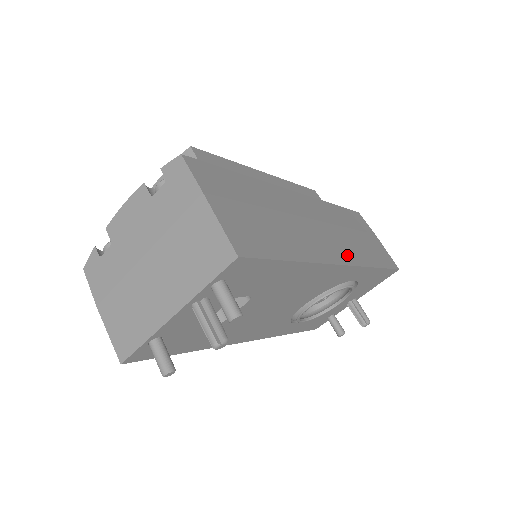
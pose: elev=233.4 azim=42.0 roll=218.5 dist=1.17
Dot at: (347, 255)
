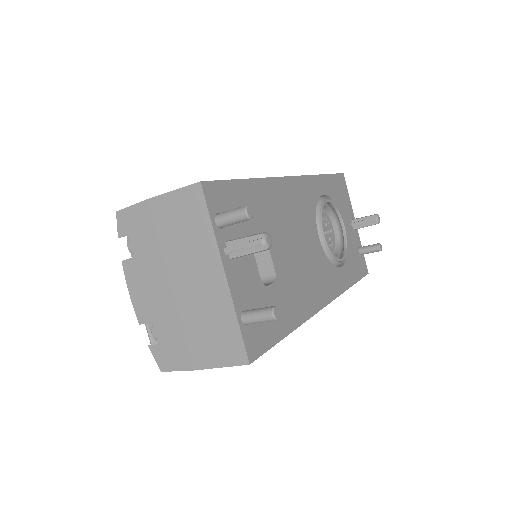
Dot at: occluded
